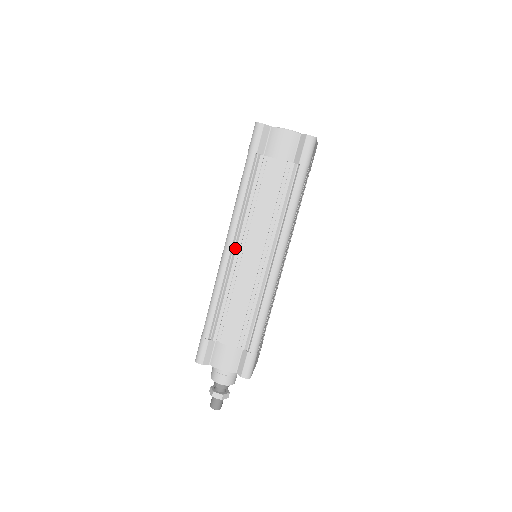
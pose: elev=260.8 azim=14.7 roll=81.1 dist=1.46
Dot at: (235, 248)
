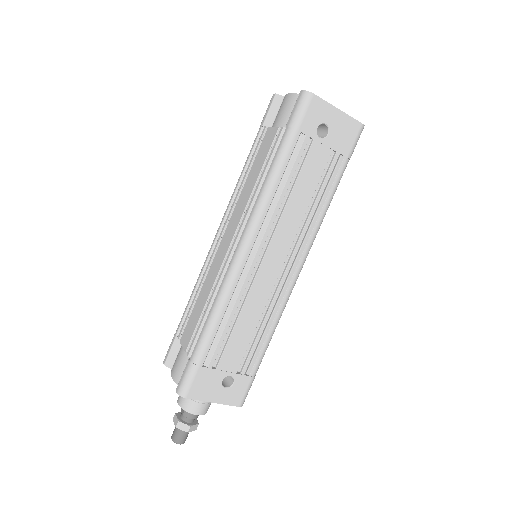
Dot at: (221, 233)
